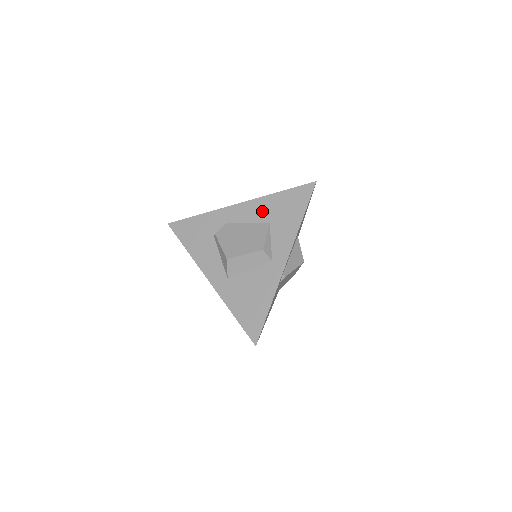
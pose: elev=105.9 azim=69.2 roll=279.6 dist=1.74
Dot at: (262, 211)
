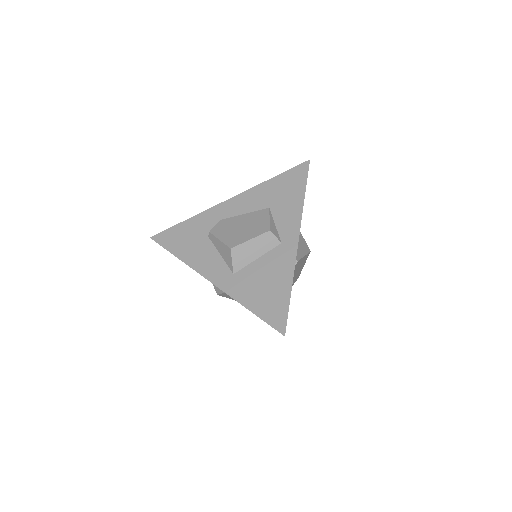
Dot at: (258, 199)
